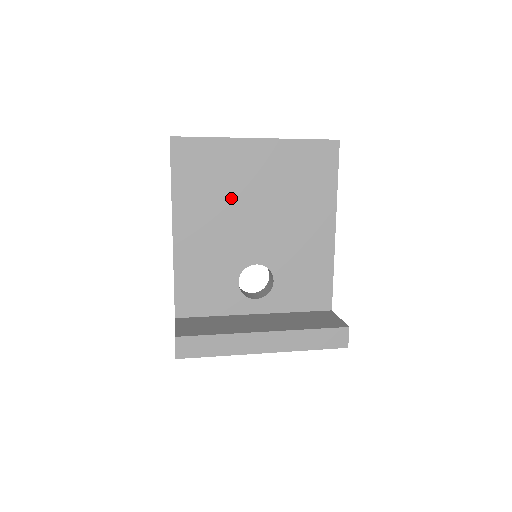
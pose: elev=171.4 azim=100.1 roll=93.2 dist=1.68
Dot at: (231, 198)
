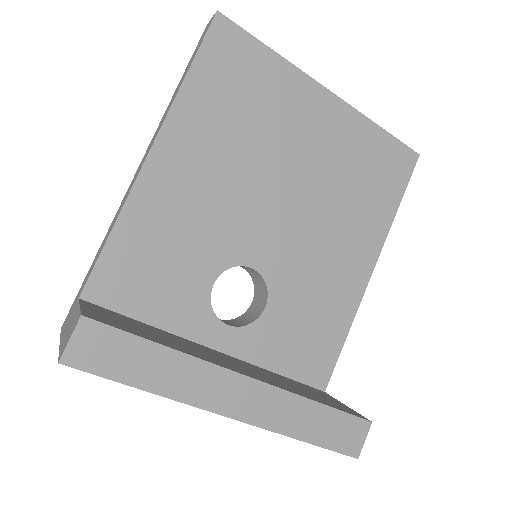
Dot at: (261, 149)
